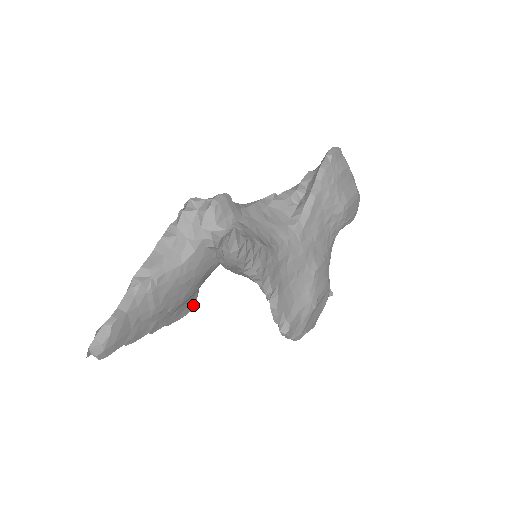
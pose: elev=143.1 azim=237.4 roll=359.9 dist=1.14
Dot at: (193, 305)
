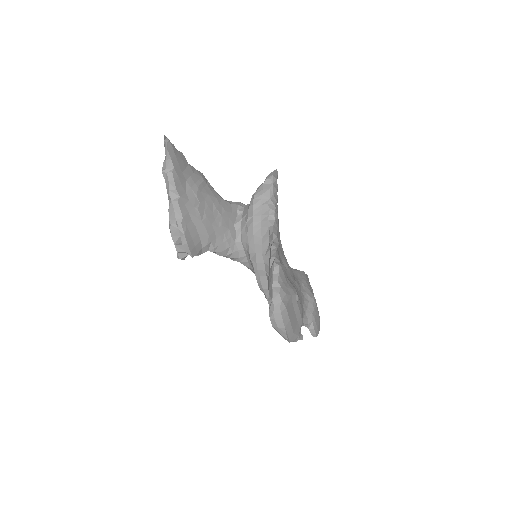
Dot at: (193, 252)
